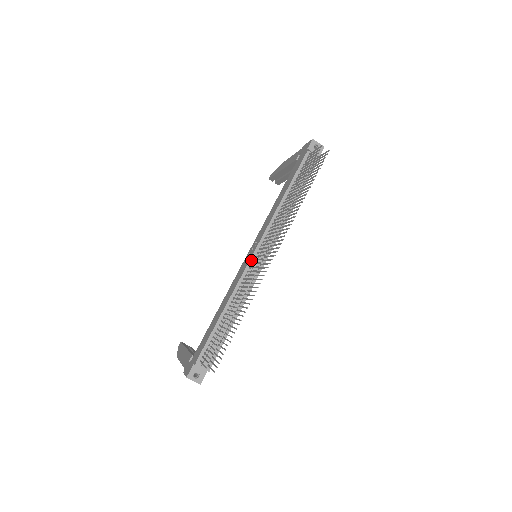
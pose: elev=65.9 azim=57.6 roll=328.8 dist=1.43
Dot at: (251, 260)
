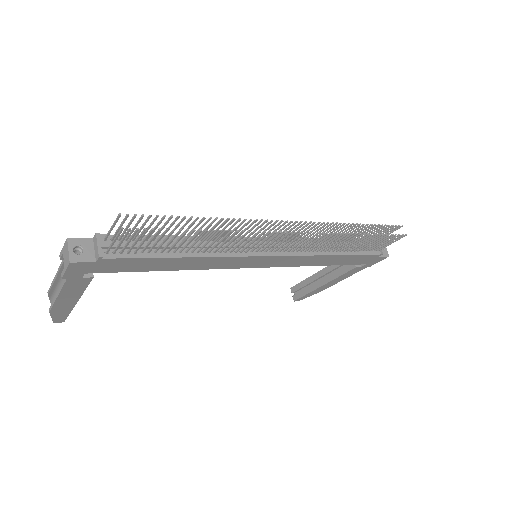
Dot at: occluded
